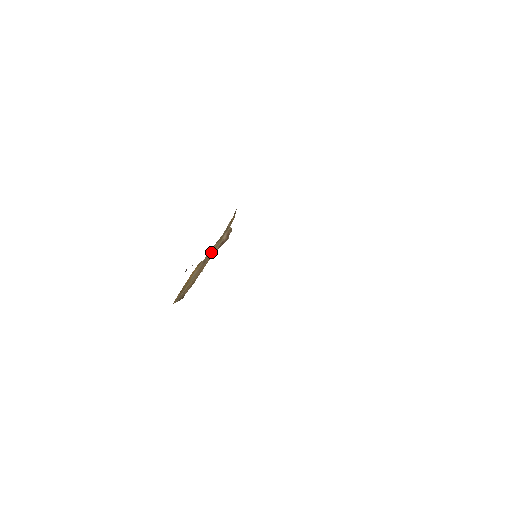
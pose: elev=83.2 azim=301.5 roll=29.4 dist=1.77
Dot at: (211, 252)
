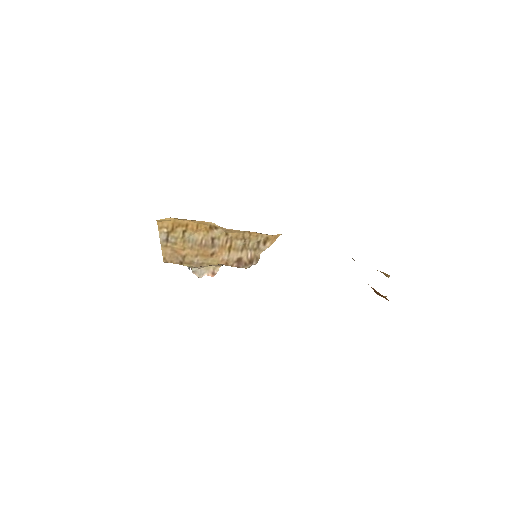
Dot at: (226, 246)
